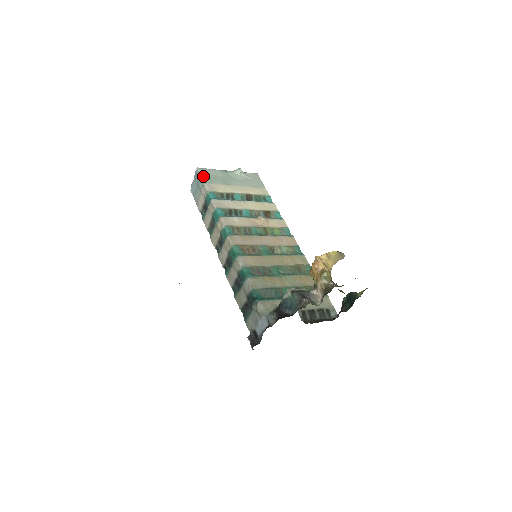
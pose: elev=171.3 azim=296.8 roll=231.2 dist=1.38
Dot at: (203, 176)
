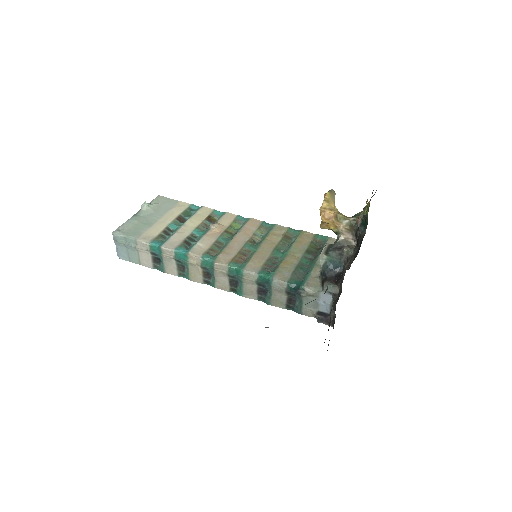
Dot at: (126, 235)
